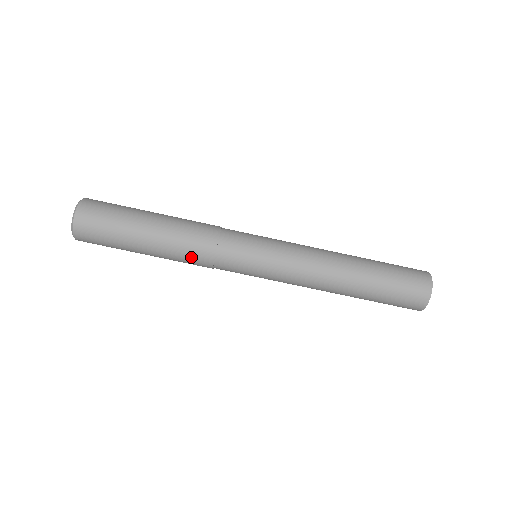
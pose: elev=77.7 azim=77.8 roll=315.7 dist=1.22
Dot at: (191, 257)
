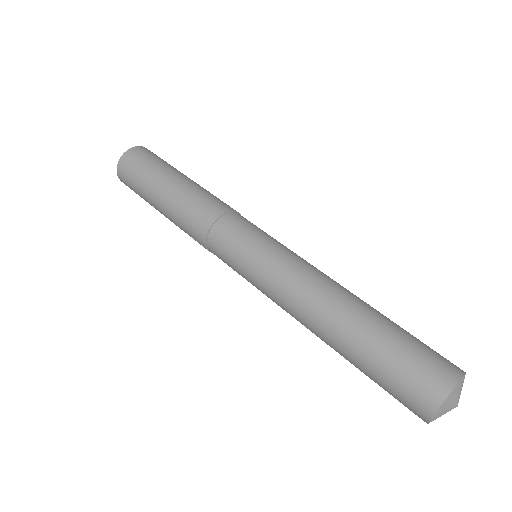
Dot at: (196, 211)
